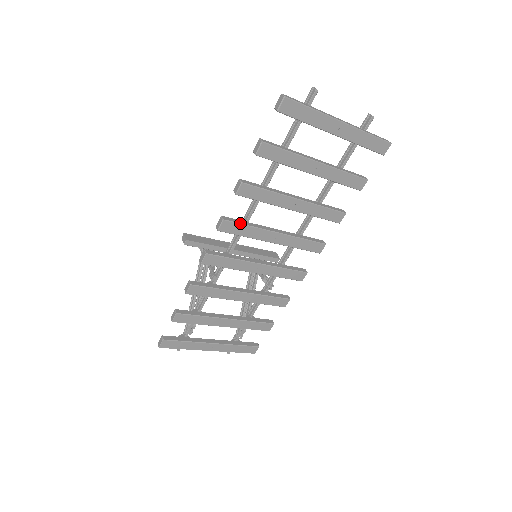
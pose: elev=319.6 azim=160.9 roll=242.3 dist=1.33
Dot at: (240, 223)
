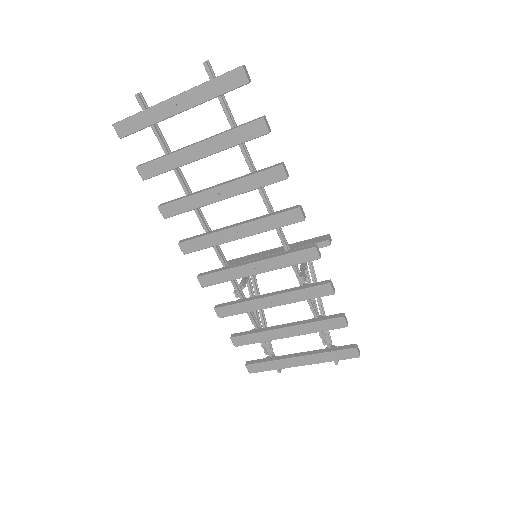
Dot at: (194, 238)
